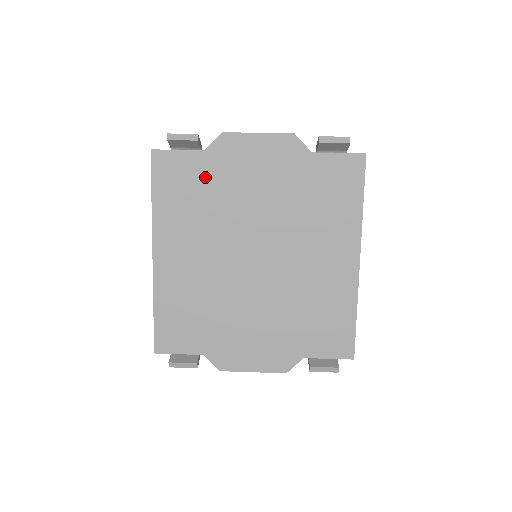
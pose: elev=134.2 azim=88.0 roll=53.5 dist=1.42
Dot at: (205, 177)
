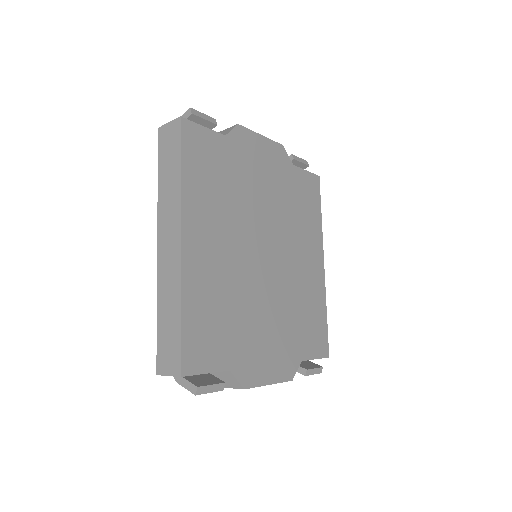
Dot at: (227, 162)
